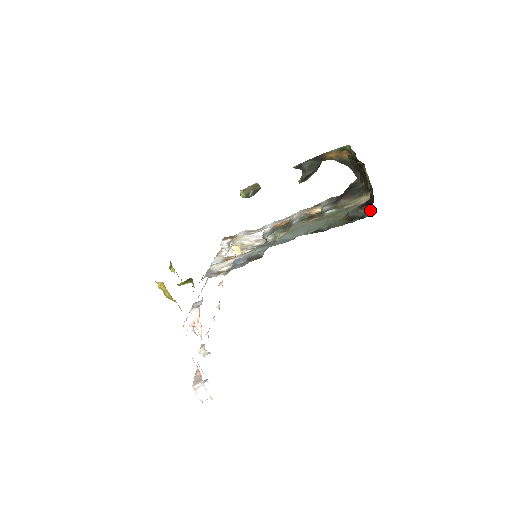
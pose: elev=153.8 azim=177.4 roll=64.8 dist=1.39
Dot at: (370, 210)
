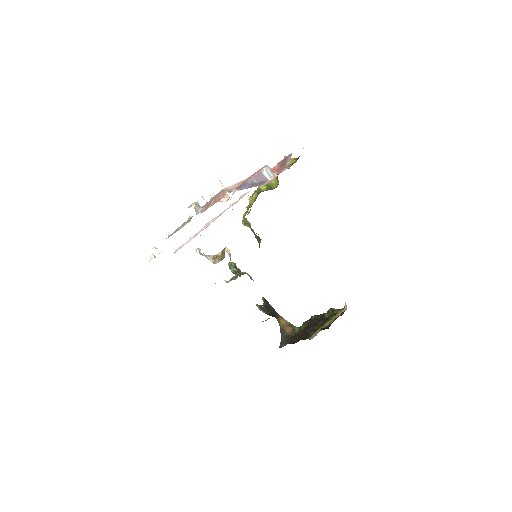
Dot at: occluded
